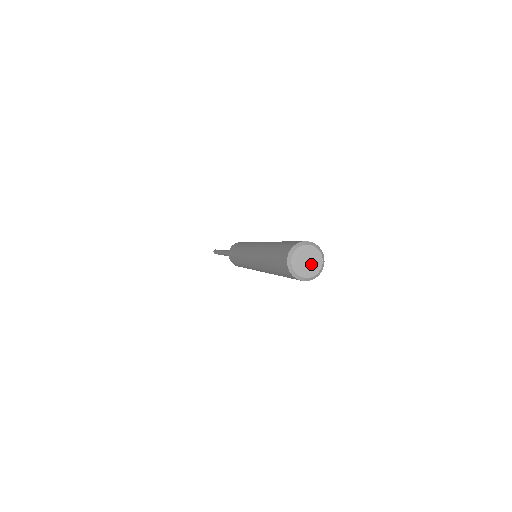
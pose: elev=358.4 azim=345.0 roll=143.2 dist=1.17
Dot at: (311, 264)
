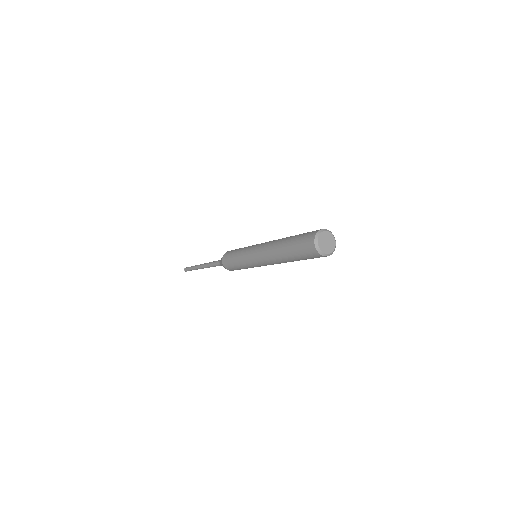
Dot at: (328, 245)
